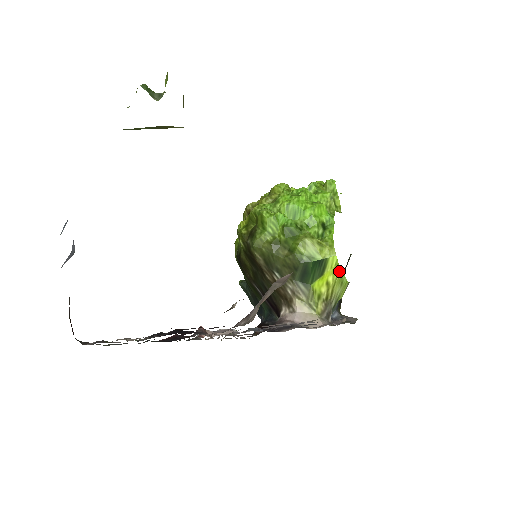
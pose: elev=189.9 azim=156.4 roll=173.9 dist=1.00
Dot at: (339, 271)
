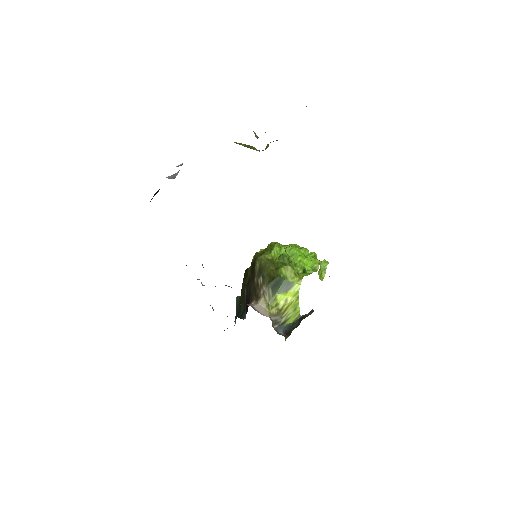
Dot at: (297, 298)
